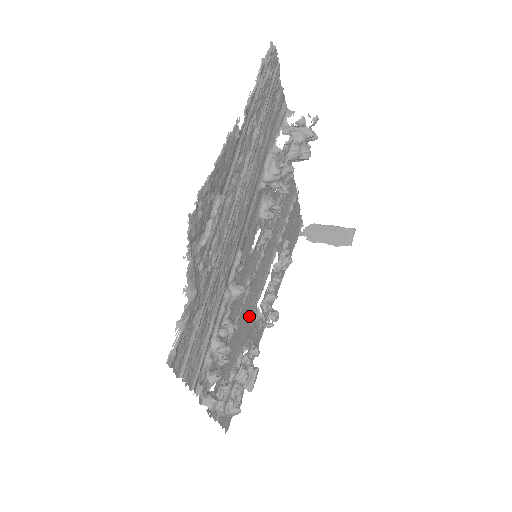
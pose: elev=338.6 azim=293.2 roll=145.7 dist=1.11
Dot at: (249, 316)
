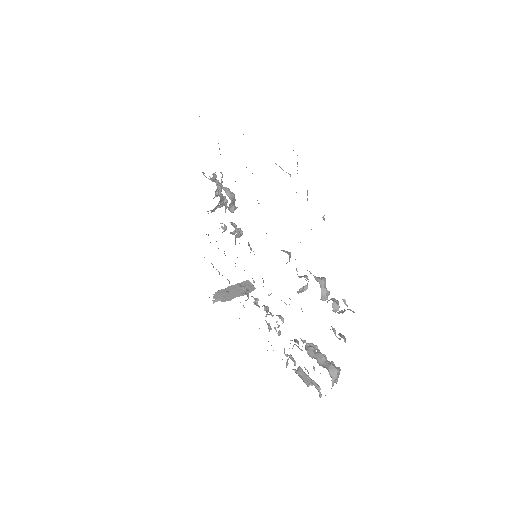
Dot at: occluded
